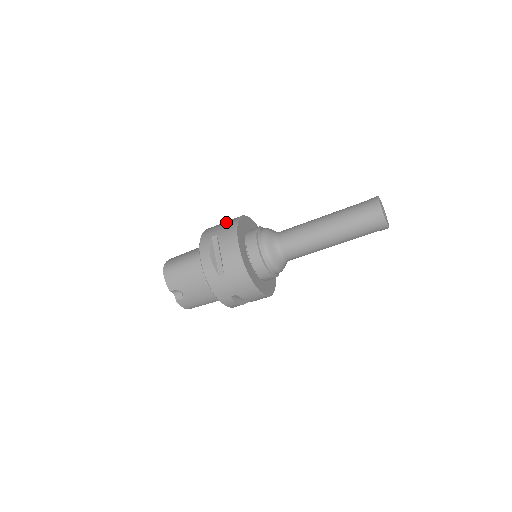
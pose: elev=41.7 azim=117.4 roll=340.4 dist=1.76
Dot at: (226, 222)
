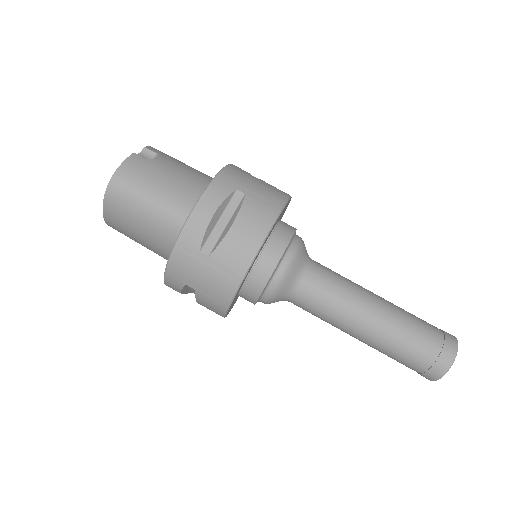
Dot at: occluded
